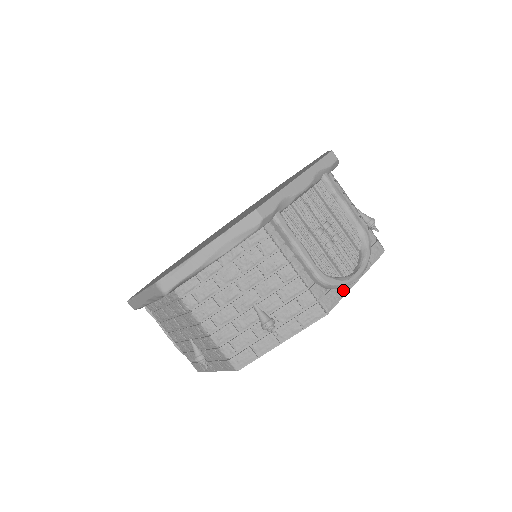
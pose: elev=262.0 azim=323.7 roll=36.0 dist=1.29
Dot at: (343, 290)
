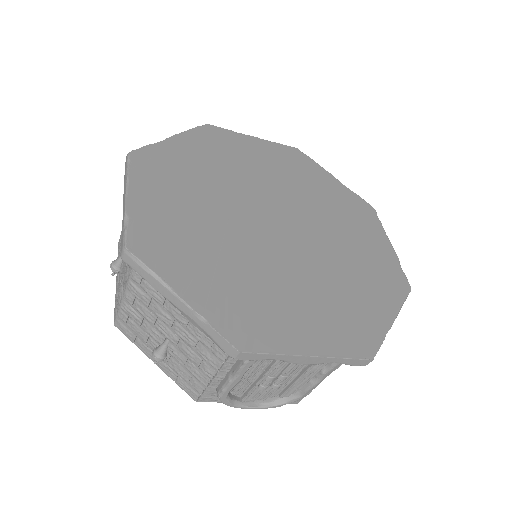
Dot at: occluded
